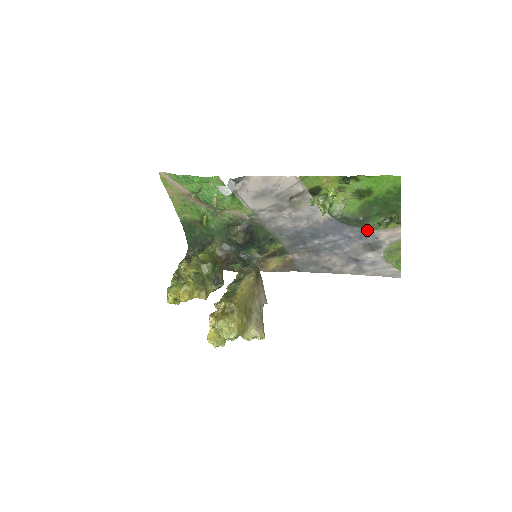
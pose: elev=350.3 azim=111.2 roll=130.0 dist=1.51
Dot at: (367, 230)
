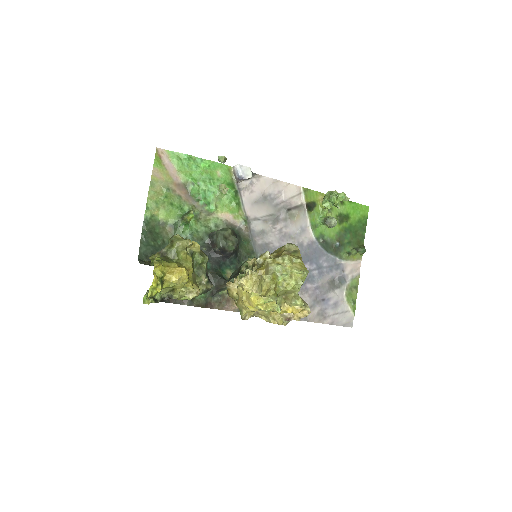
Dot at: (338, 260)
